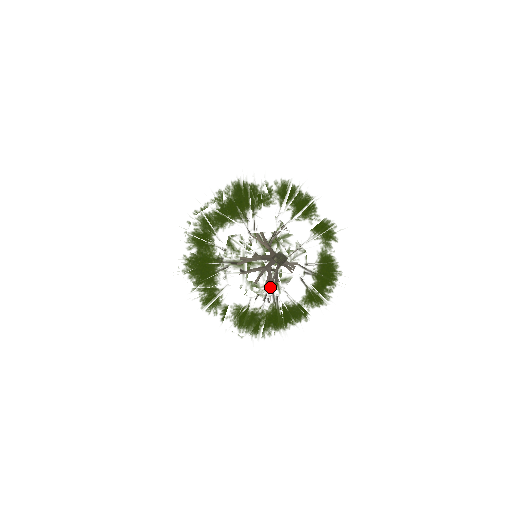
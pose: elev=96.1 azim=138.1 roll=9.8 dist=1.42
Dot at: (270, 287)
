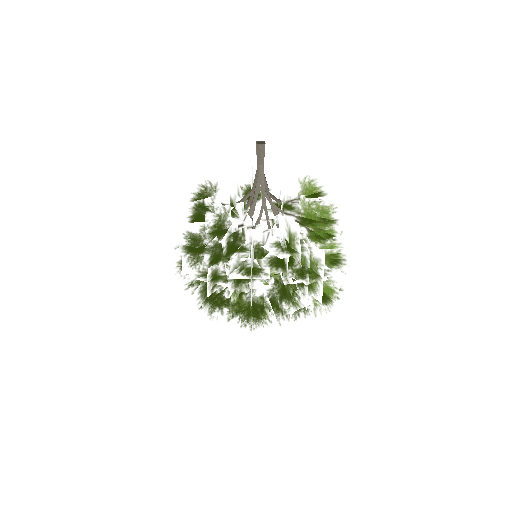
Dot at: occluded
